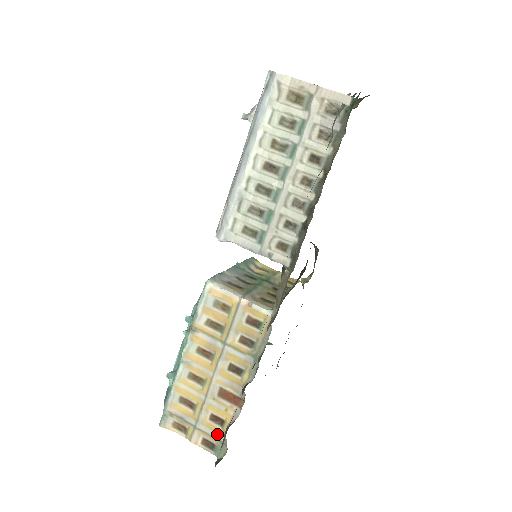
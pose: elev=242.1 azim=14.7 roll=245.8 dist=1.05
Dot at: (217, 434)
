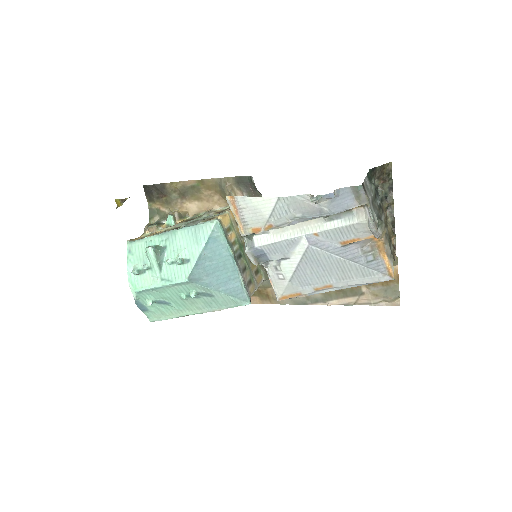
Dot at: occluded
